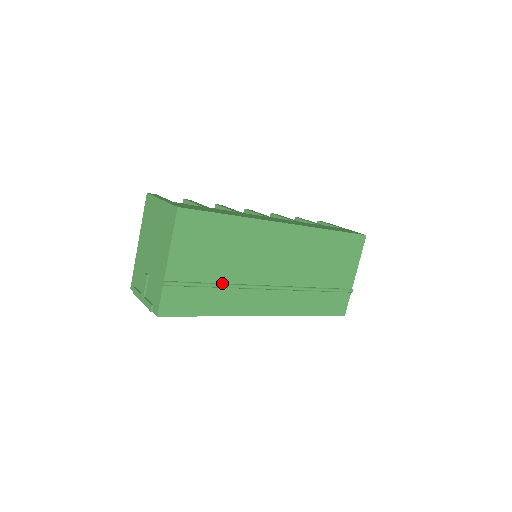
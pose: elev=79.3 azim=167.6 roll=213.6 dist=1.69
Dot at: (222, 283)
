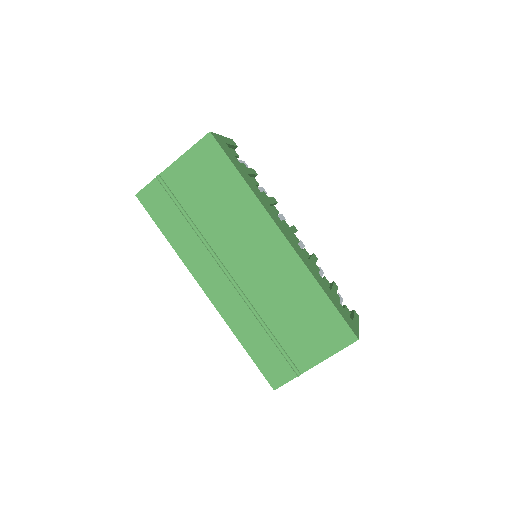
Dot at: (195, 224)
